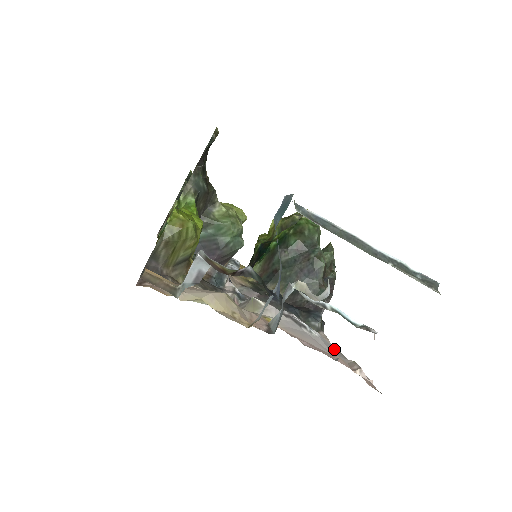
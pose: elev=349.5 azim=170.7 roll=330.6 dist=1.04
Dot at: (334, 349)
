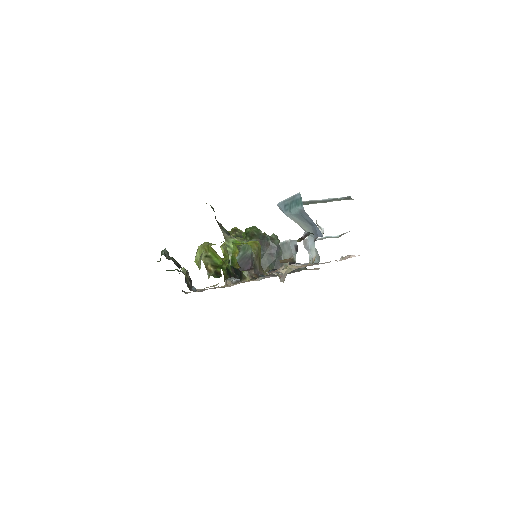
Dot at: occluded
